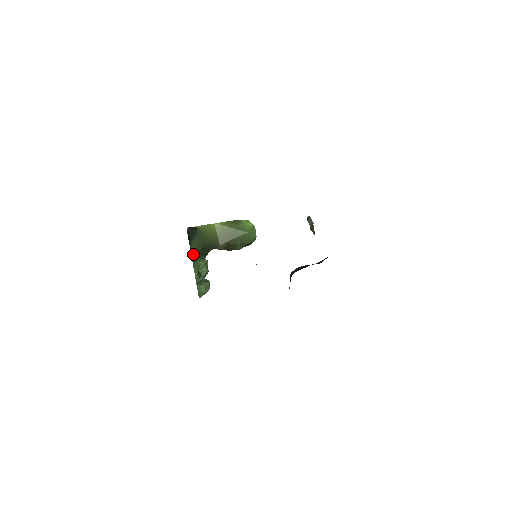
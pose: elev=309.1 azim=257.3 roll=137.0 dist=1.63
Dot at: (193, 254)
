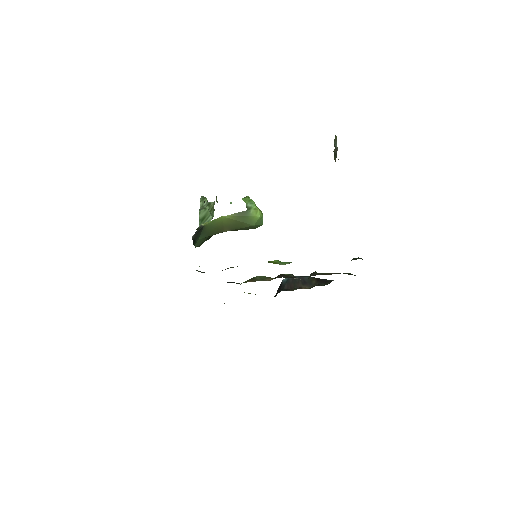
Dot at: occluded
